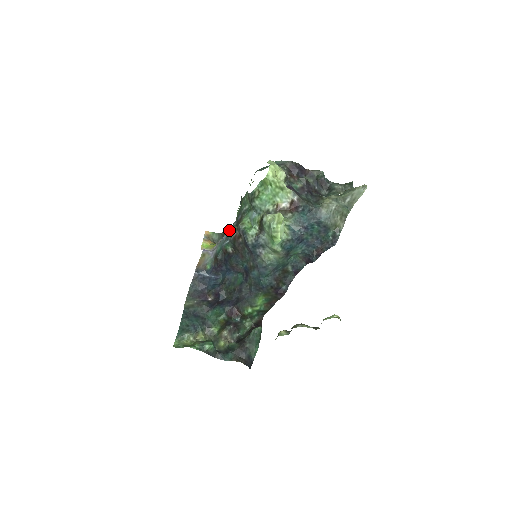
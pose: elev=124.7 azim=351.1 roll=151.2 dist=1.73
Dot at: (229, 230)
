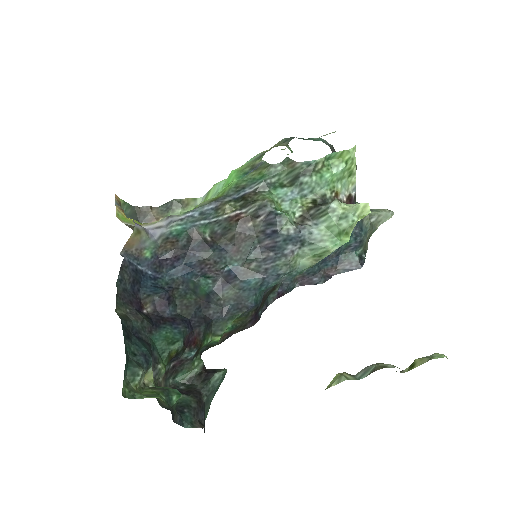
Dot at: (210, 204)
